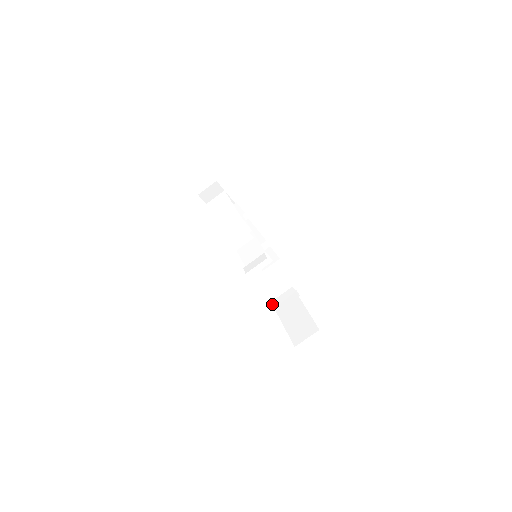
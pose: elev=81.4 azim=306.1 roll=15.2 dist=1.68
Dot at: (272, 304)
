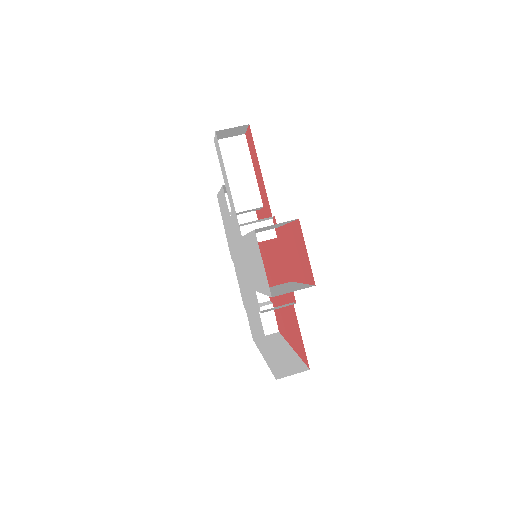
Dot at: occluded
